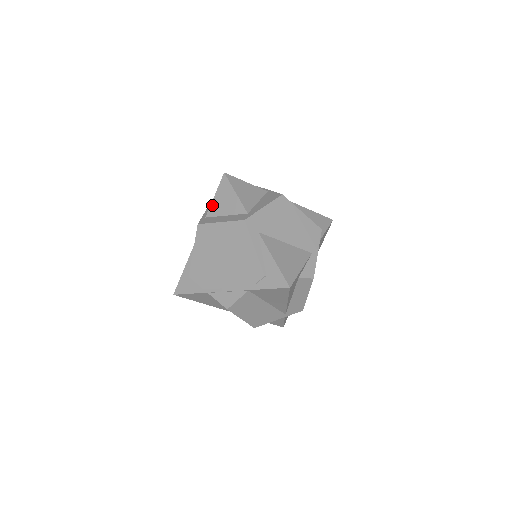
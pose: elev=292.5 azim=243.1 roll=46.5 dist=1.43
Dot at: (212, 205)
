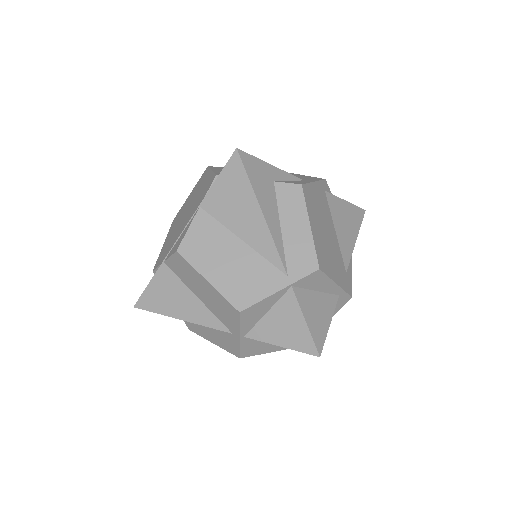
Dot at: occluded
